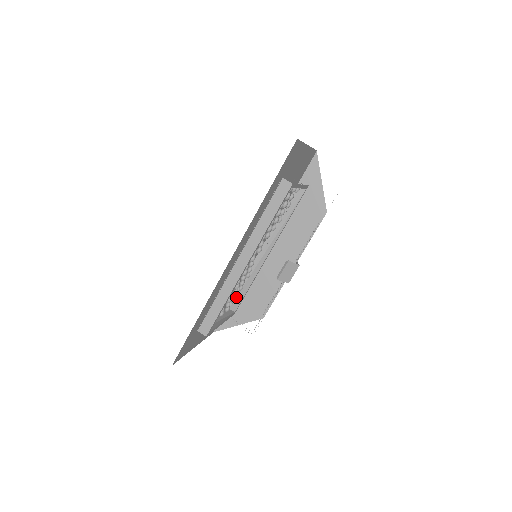
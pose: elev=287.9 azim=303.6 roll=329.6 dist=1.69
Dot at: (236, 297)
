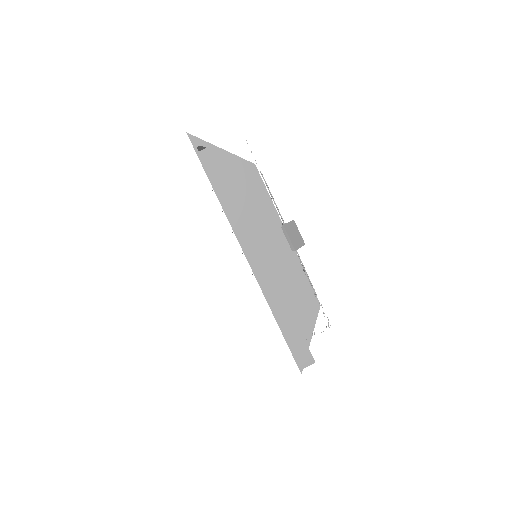
Dot at: occluded
